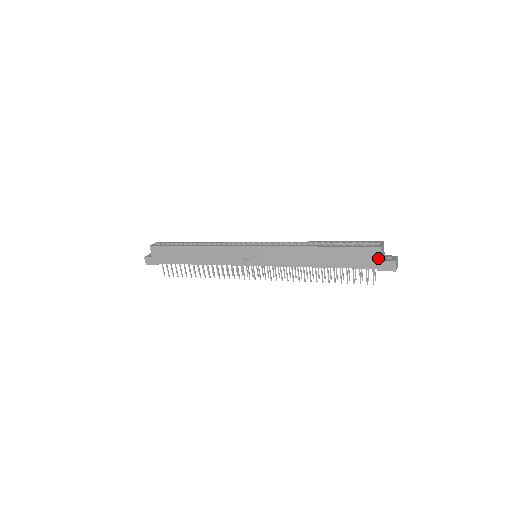
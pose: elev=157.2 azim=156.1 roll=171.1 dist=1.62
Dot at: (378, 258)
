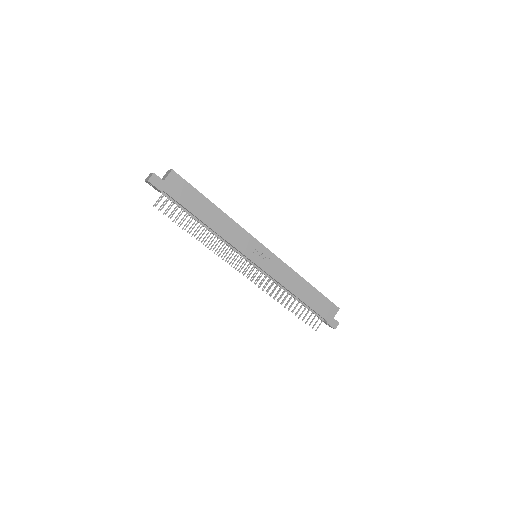
Dot at: (333, 315)
